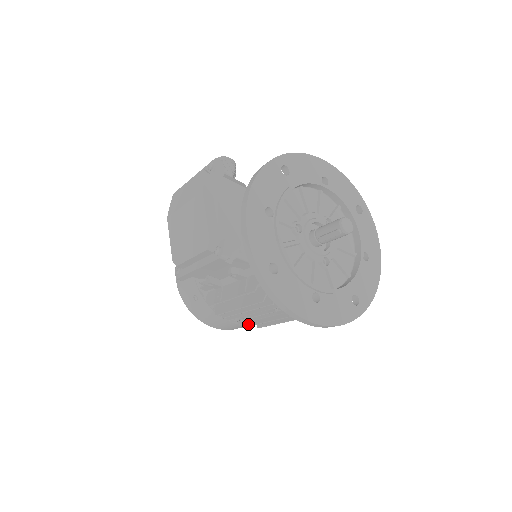
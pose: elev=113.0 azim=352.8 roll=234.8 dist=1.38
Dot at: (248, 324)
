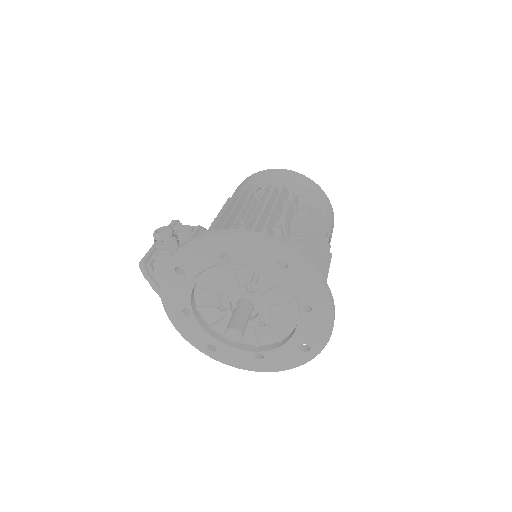
Dot at: occluded
